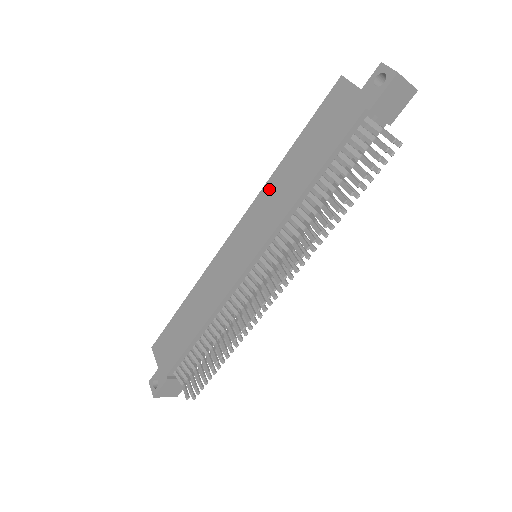
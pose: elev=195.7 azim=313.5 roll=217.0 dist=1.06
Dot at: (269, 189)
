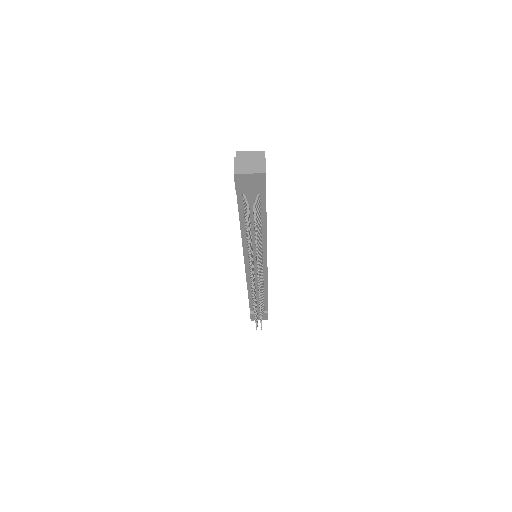
Dot at: occluded
